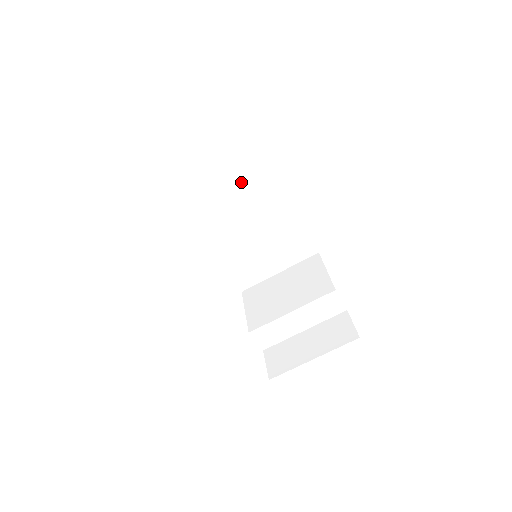
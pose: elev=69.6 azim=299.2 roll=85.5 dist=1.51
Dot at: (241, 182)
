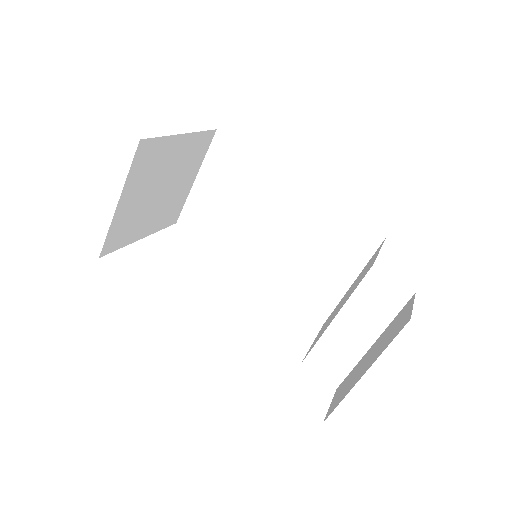
Dot at: (246, 190)
